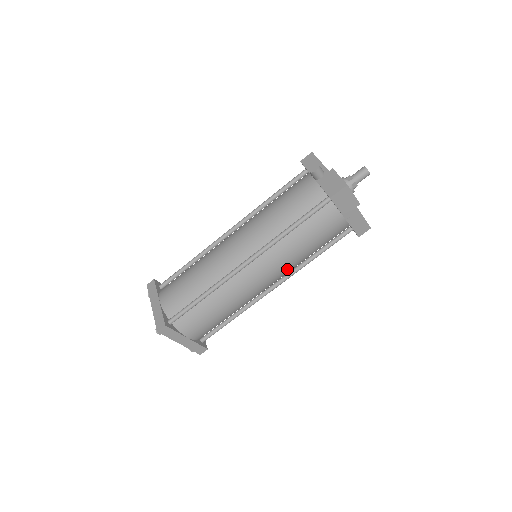
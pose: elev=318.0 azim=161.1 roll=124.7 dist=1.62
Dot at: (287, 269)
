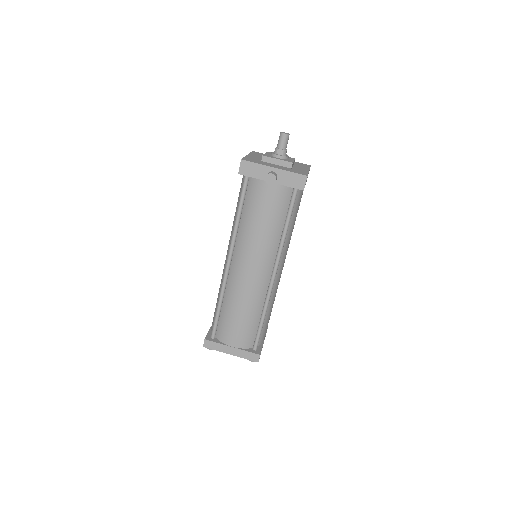
Dot at: occluded
